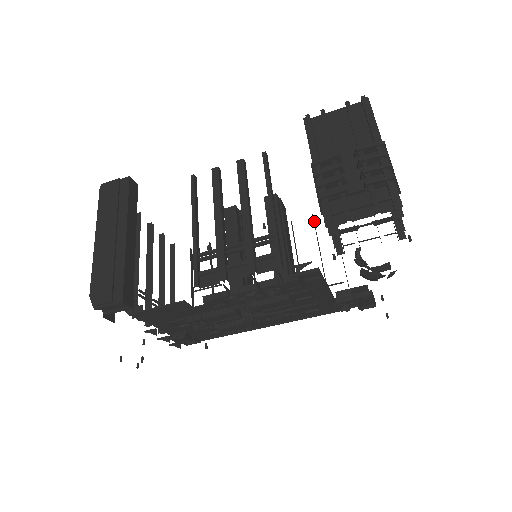
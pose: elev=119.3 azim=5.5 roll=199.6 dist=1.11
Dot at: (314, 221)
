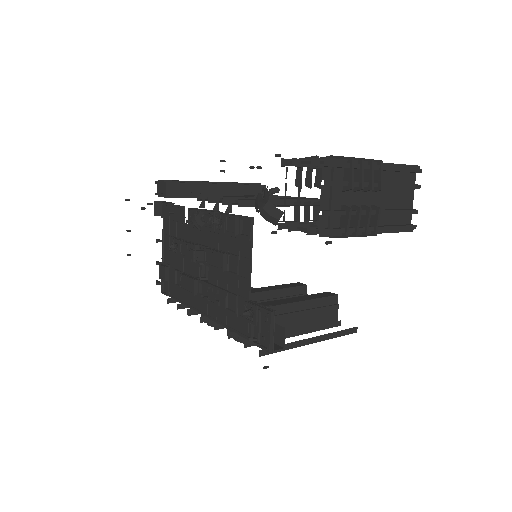
Dot at: (336, 326)
